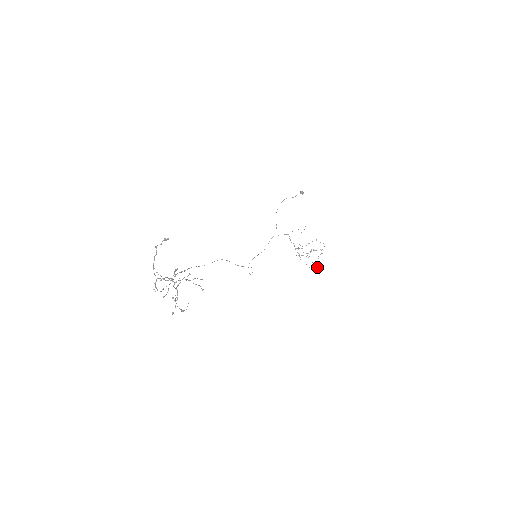
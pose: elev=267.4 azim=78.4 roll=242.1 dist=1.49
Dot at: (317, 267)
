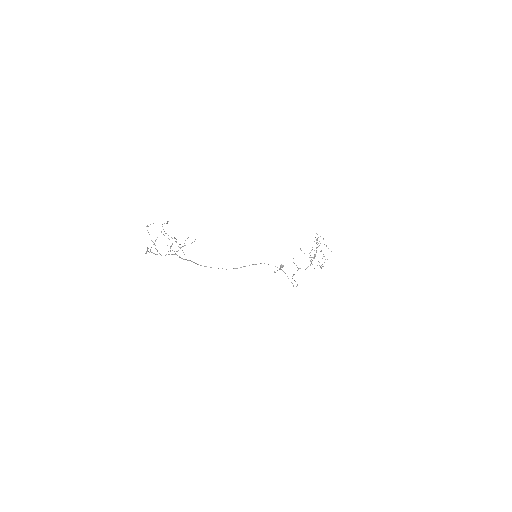
Dot at: (317, 238)
